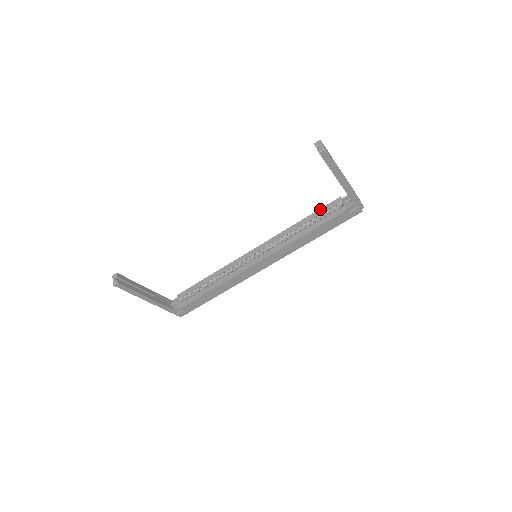
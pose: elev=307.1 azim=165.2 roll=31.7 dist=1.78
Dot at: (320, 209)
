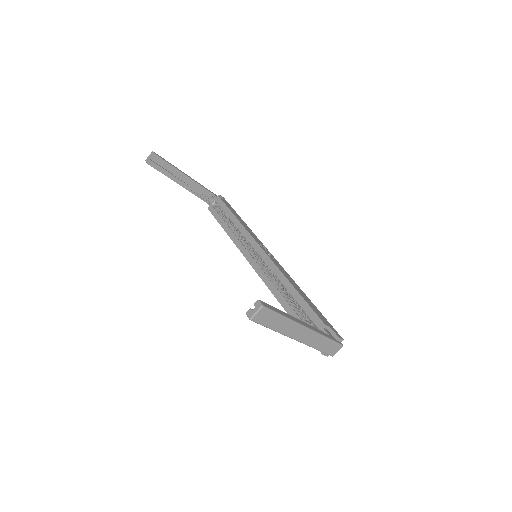
Dot at: (308, 305)
